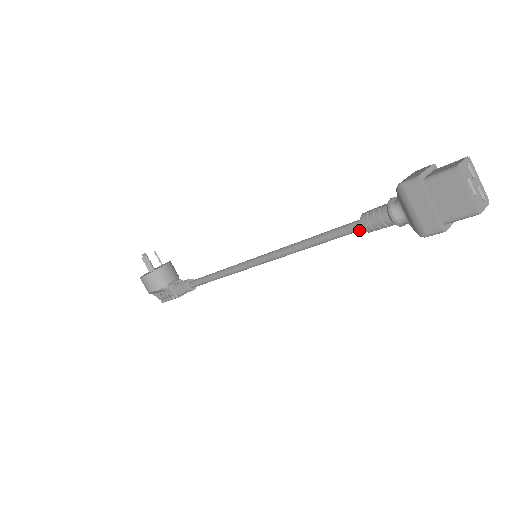
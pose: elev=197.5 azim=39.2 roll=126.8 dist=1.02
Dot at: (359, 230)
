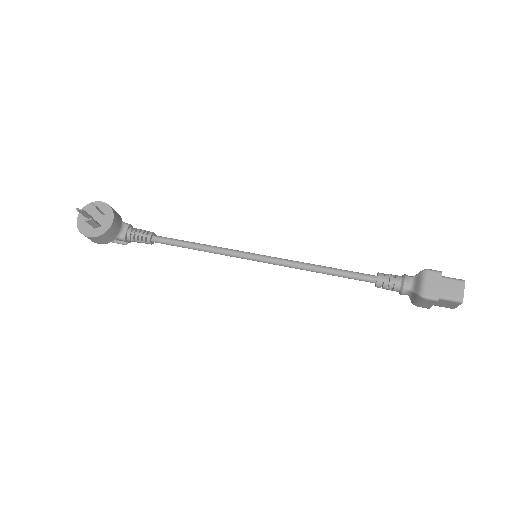
Dot at: (368, 281)
